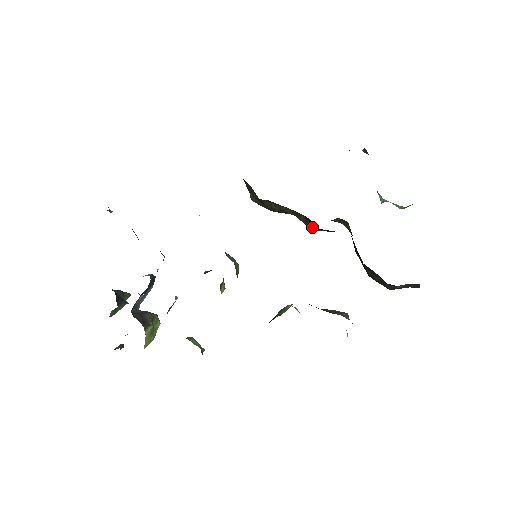
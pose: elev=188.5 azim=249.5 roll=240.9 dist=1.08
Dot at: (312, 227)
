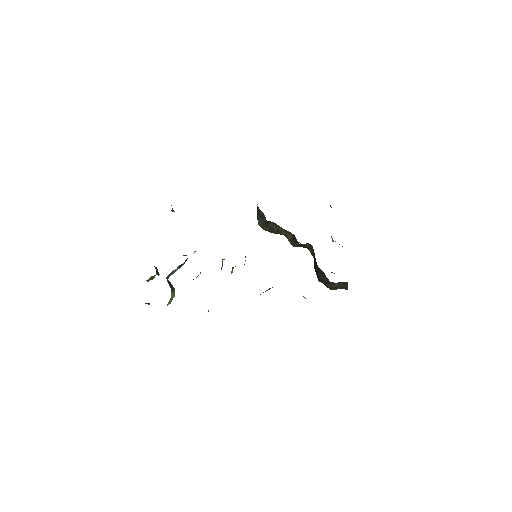
Dot at: (293, 244)
